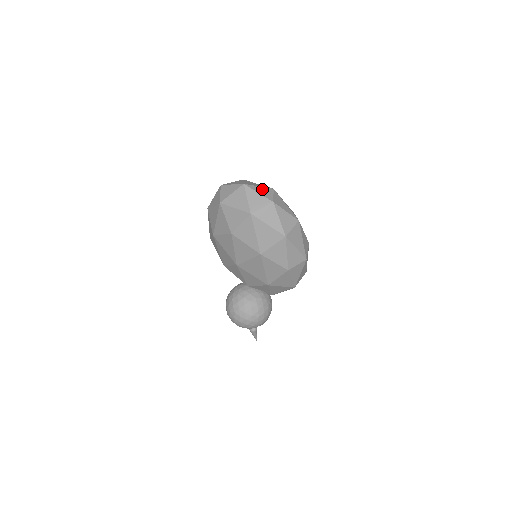
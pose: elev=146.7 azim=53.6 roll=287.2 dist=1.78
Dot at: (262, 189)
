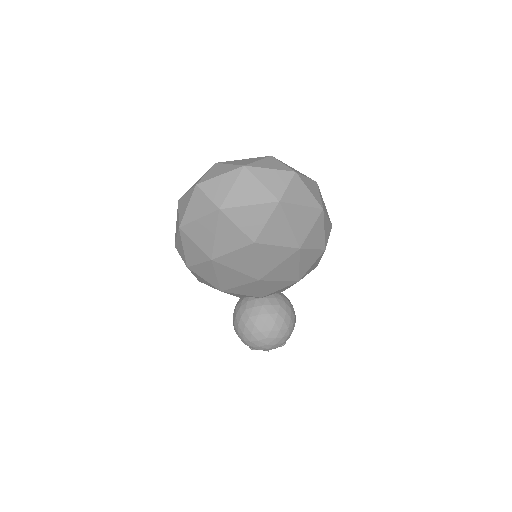
Dot at: (266, 162)
